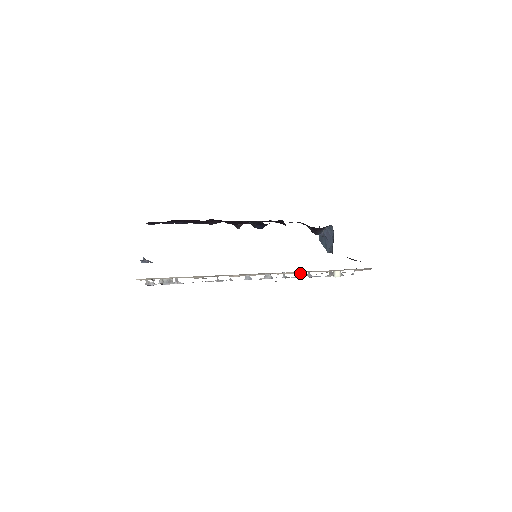
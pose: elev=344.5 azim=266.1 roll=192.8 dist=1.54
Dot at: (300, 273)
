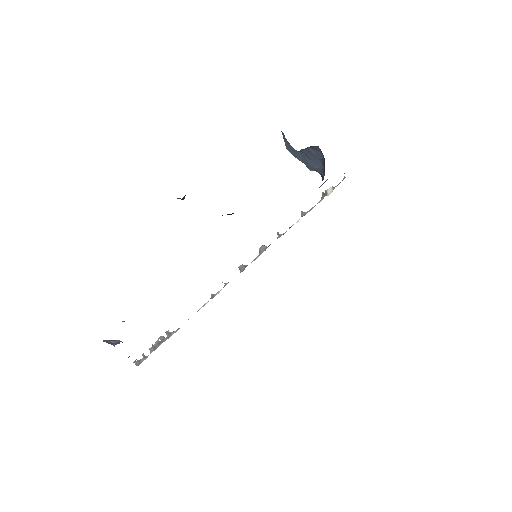
Dot at: occluded
